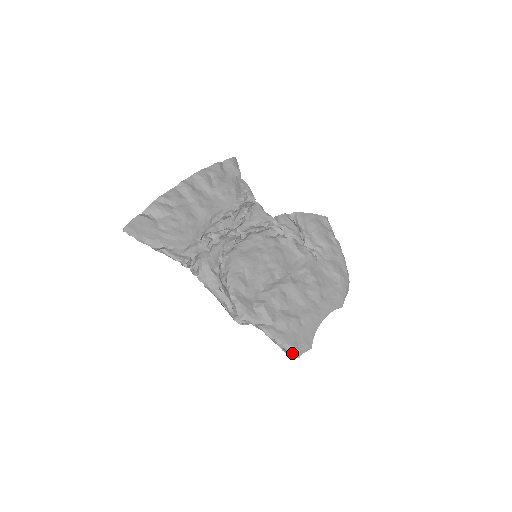
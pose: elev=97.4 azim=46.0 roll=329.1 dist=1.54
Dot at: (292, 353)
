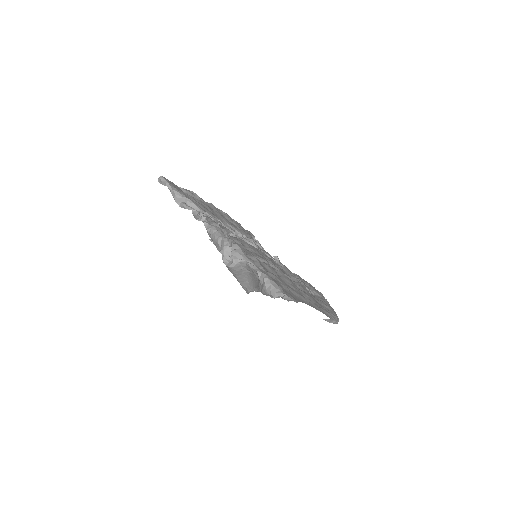
Dot at: (276, 290)
